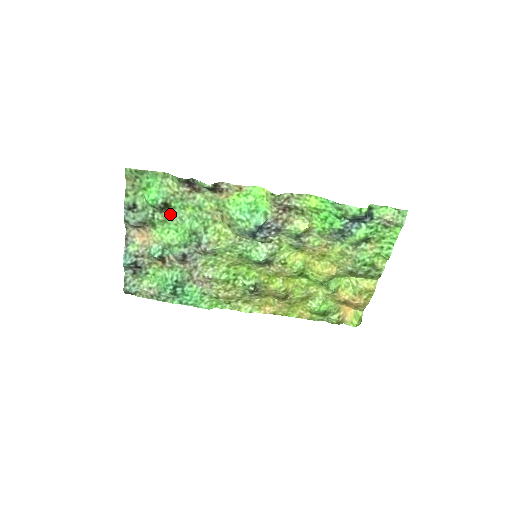
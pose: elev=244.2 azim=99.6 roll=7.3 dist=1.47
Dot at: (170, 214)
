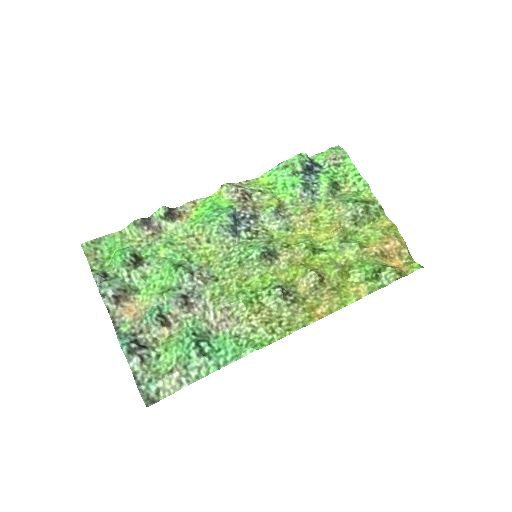
Dot at: (146, 267)
